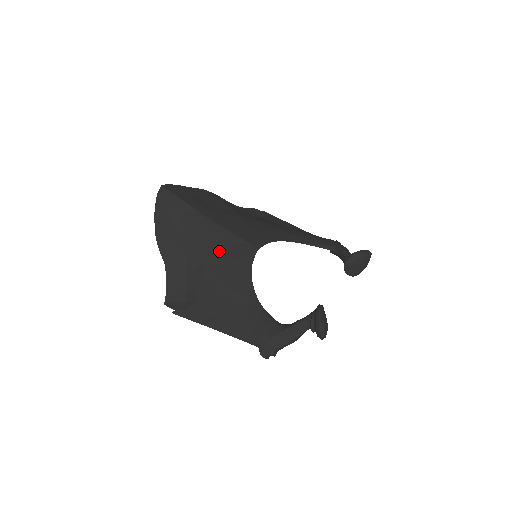
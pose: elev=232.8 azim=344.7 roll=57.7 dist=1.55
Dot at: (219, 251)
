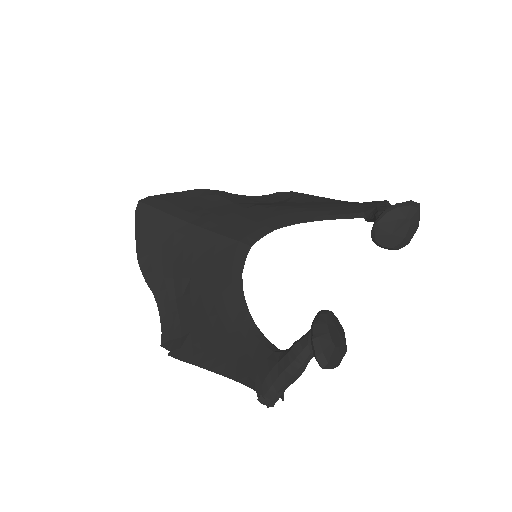
Dot at: (204, 262)
